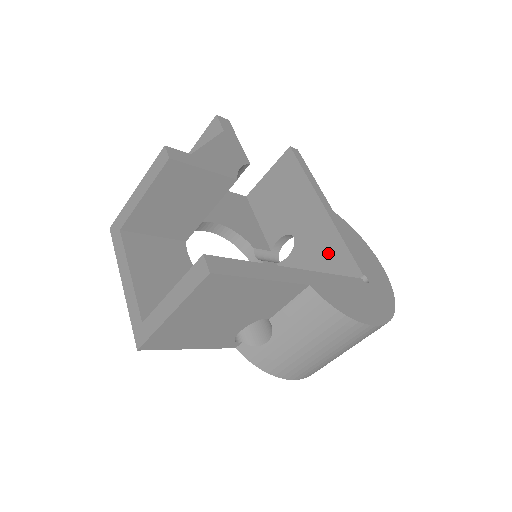
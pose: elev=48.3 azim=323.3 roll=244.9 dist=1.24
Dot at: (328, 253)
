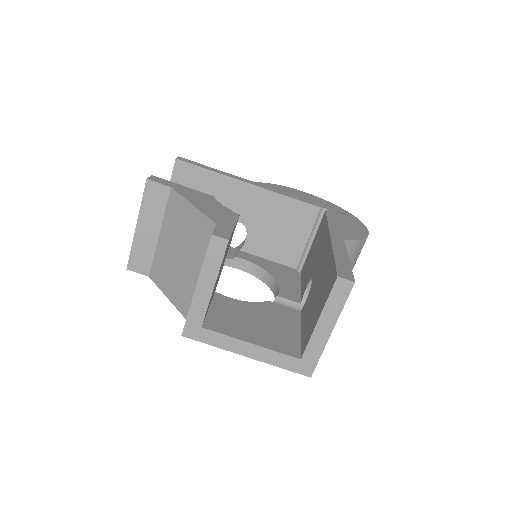
Dot at: (282, 213)
